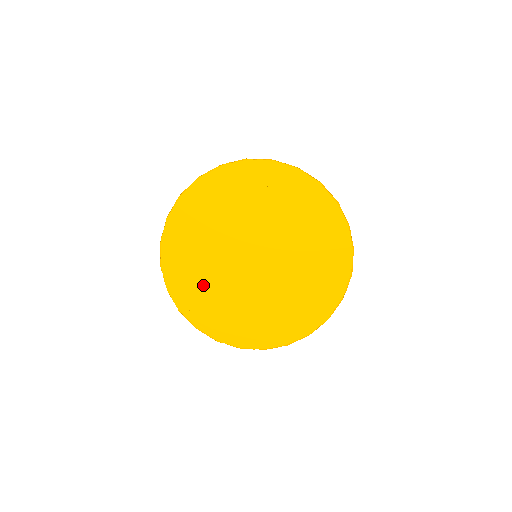
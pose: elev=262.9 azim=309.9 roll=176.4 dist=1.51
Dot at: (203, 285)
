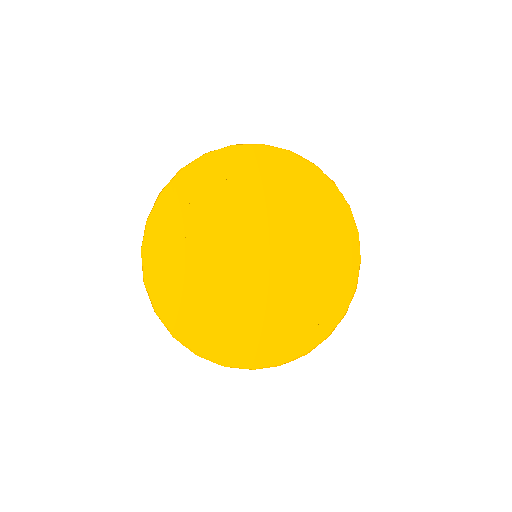
Dot at: (194, 226)
